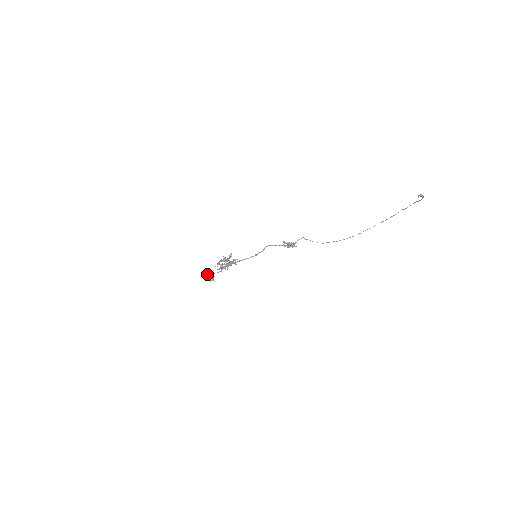
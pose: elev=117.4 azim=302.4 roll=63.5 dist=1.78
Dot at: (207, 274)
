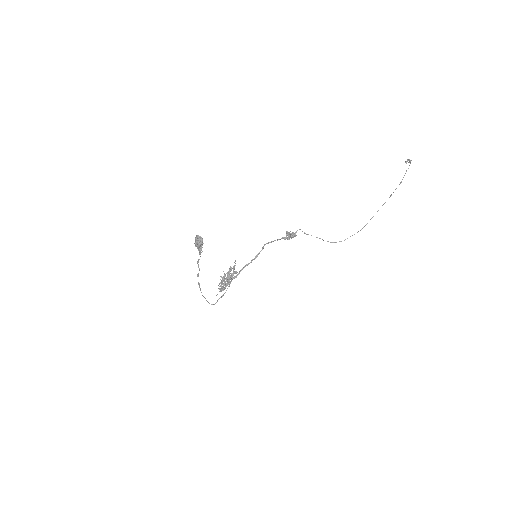
Dot at: occluded
